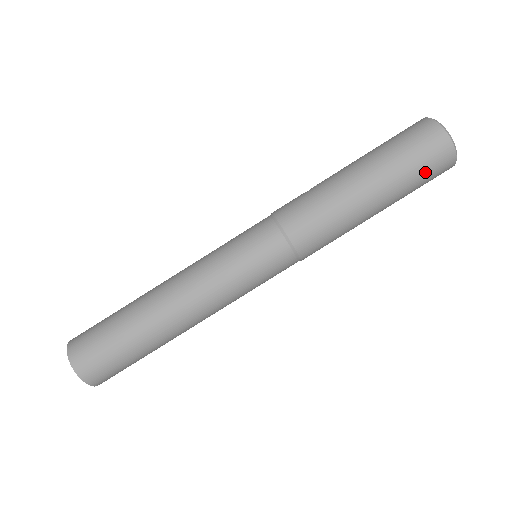
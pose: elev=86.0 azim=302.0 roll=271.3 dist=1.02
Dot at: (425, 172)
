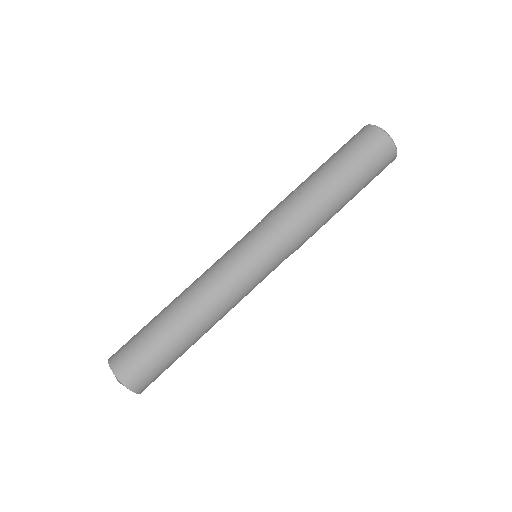
Dot at: (377, 175)
